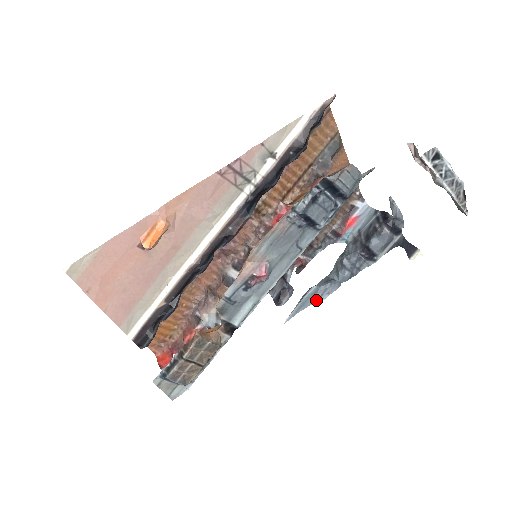
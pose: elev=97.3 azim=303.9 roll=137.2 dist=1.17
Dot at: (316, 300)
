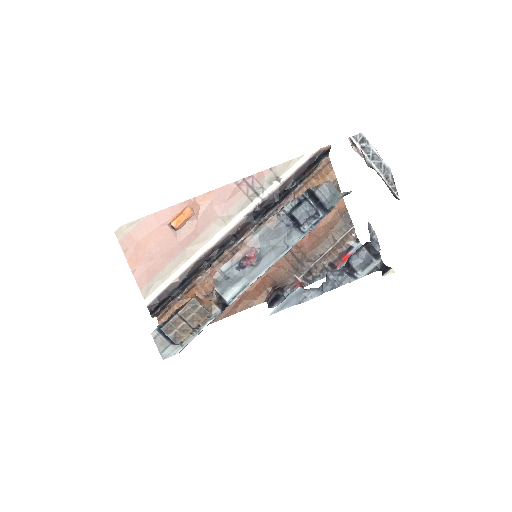
Dot at: (300, 301)
